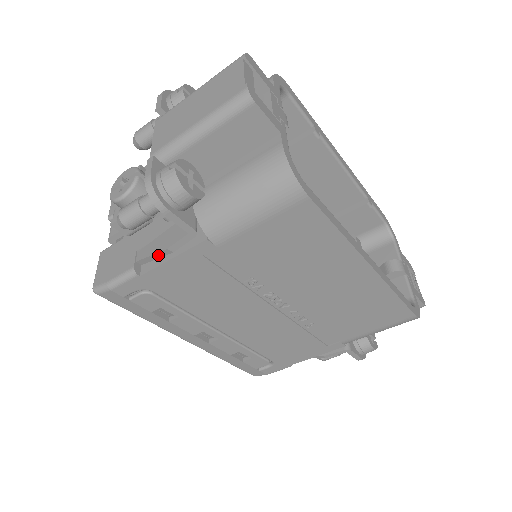
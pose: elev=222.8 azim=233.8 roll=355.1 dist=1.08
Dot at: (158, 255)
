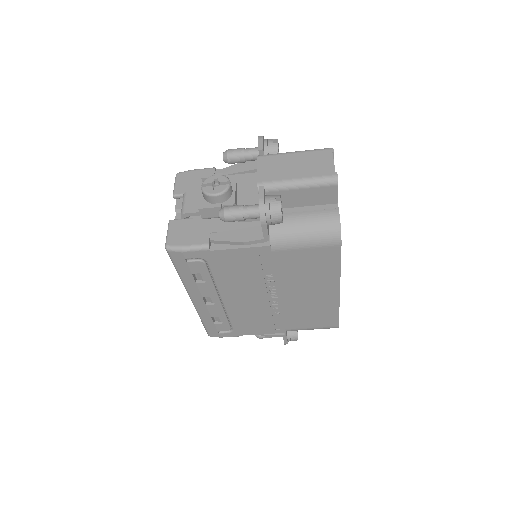
Dot at: (232, 243)
